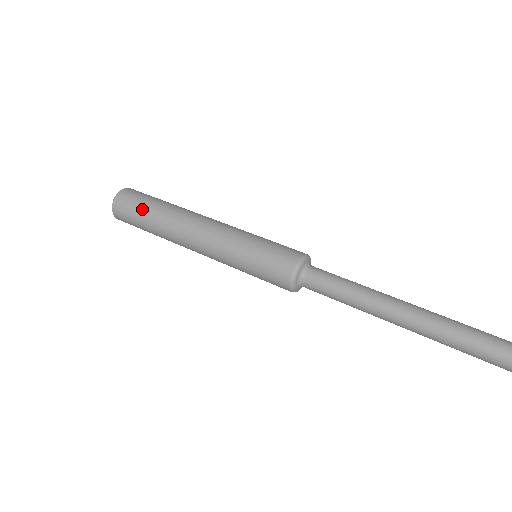
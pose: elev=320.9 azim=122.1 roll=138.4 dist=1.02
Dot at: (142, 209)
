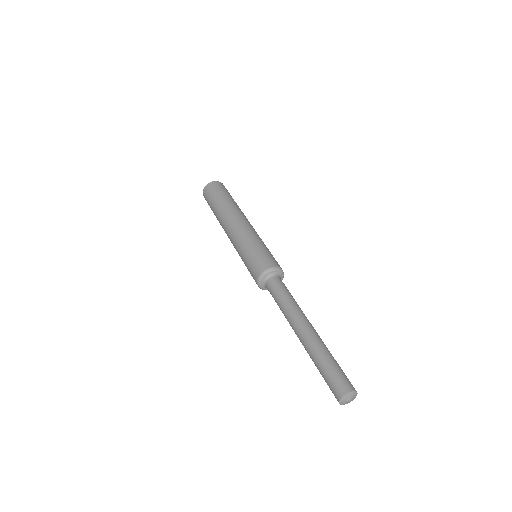
Dot at: (224, 194)
